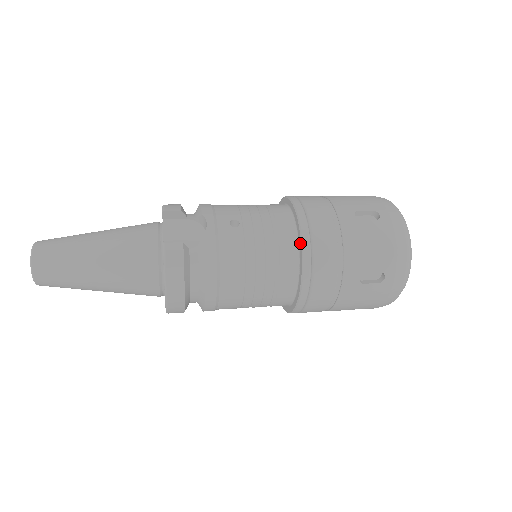
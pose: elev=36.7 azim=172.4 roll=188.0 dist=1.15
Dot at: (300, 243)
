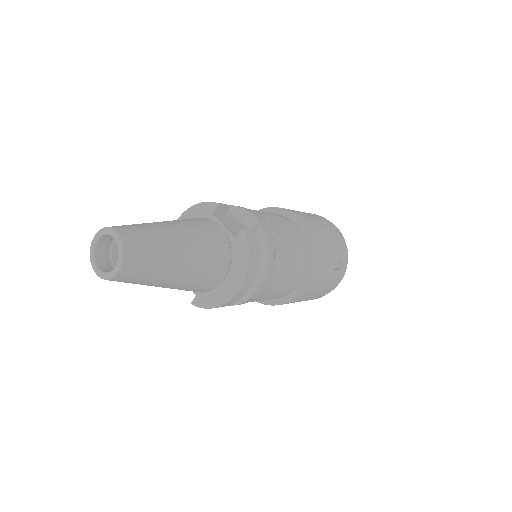
Dot at: (308, 236)
